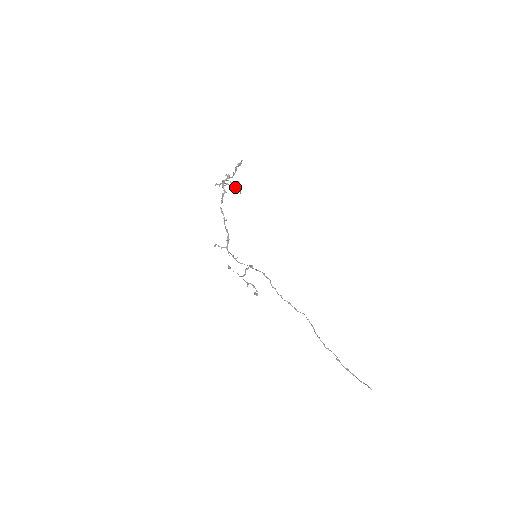
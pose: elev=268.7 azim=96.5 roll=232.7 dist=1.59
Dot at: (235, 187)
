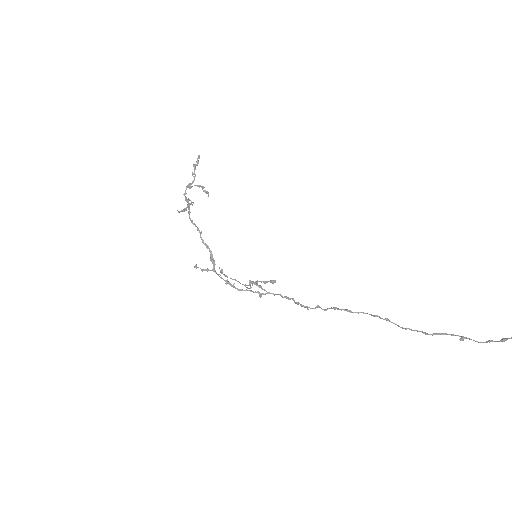
Dot at: (199, 185)
